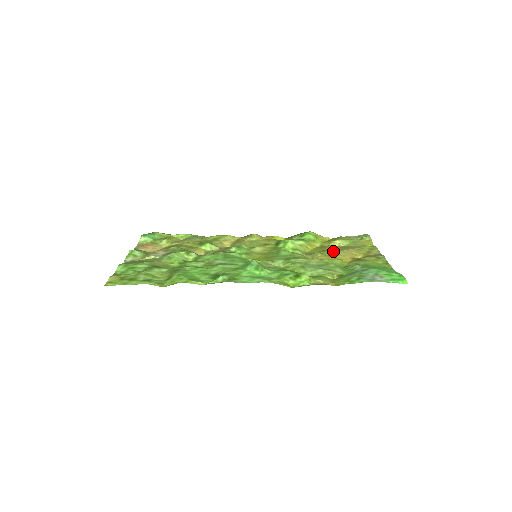
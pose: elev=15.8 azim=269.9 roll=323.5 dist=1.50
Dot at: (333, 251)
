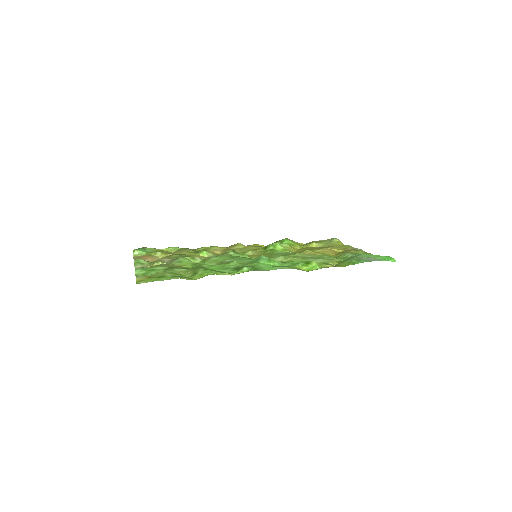
Dot at: (317, 249)
